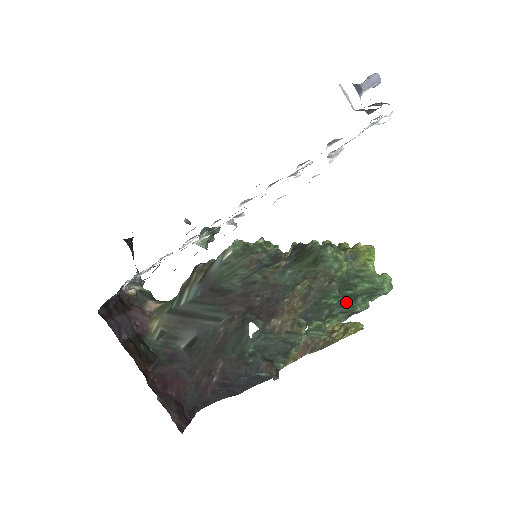
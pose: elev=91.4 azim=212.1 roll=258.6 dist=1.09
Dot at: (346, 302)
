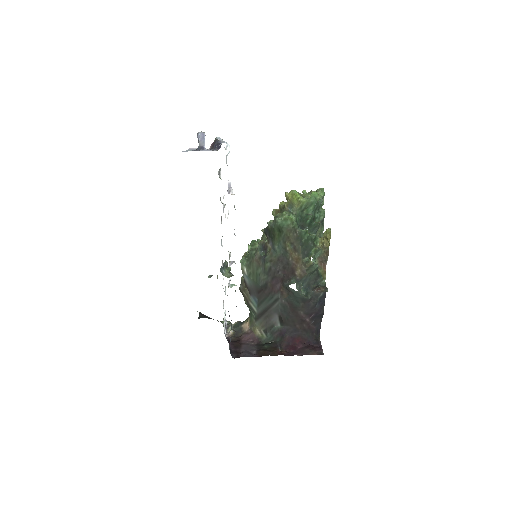
Dot at: (313, 226)
